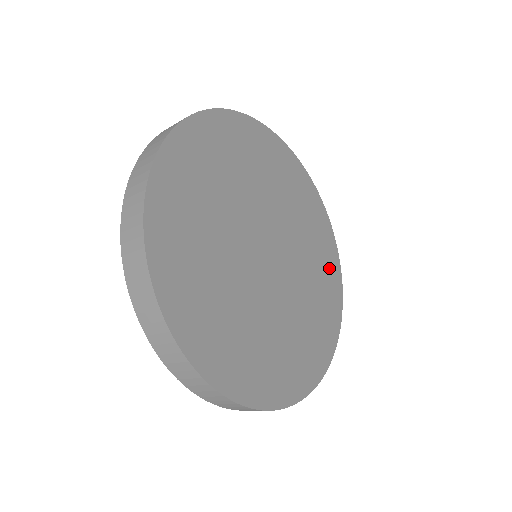
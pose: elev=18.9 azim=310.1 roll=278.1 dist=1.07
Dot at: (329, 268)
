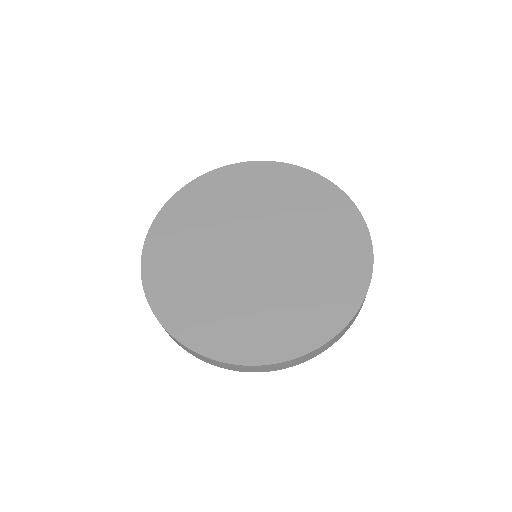
Dot at: (347, 235)
